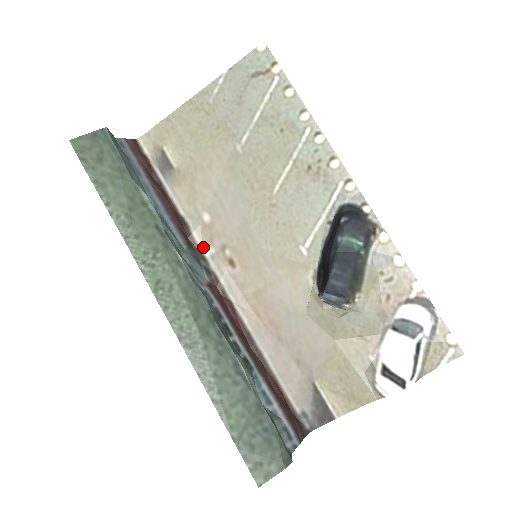
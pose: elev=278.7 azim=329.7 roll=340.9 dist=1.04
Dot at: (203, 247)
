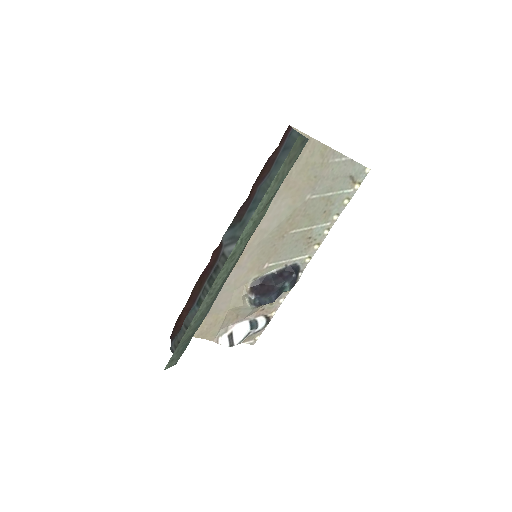
Dot at: occluded
